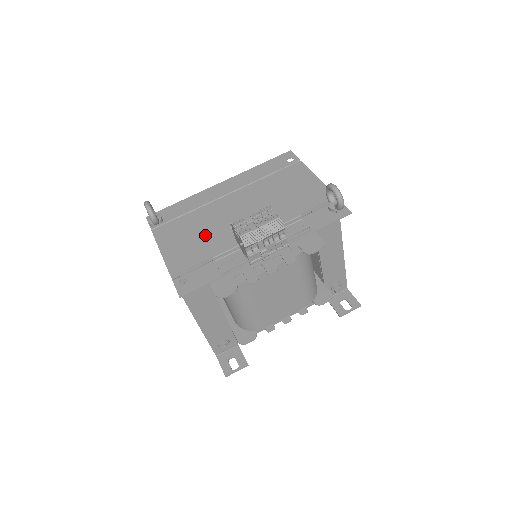
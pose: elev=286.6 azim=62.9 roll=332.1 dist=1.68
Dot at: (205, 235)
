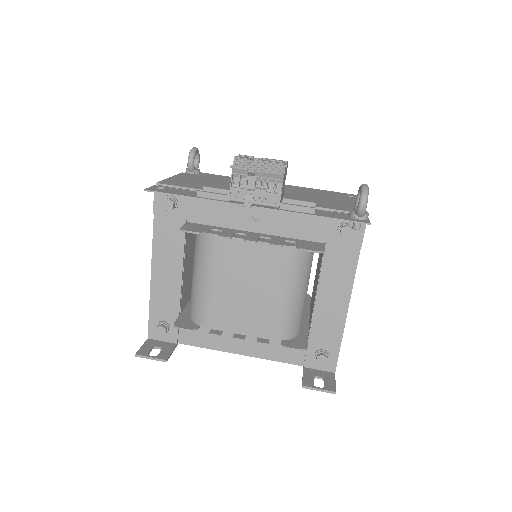
Dot at: (218, 185)
